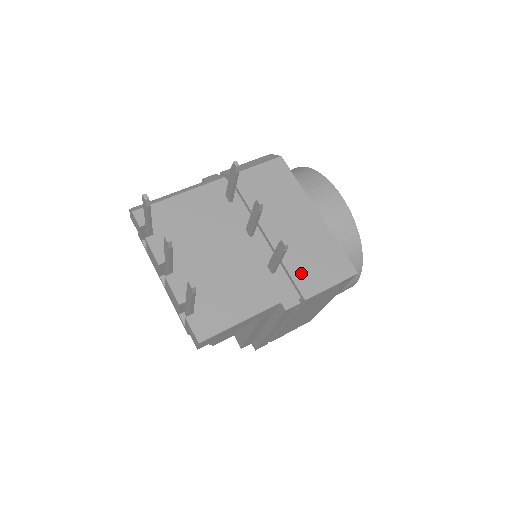
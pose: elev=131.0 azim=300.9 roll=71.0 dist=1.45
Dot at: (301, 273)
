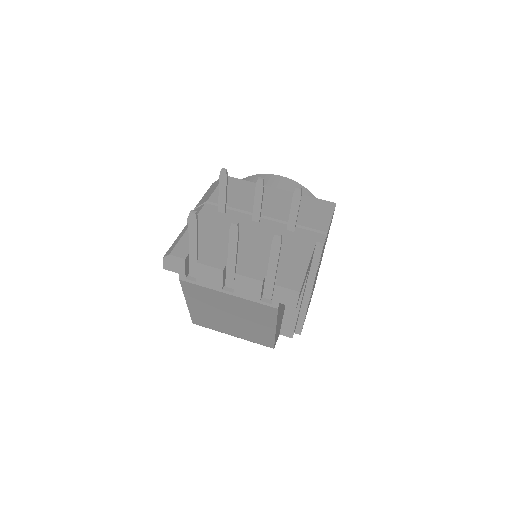
Dot at: (309, 222)
